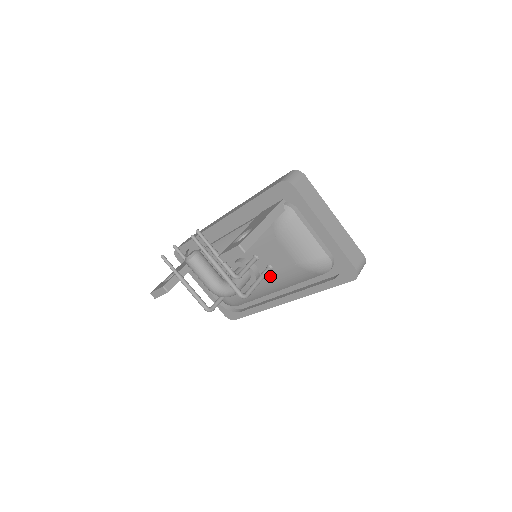
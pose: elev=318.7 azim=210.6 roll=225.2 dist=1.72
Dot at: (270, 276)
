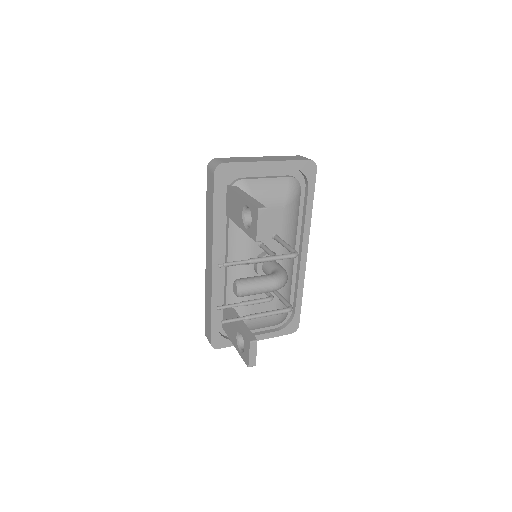
Dot at: occluded
